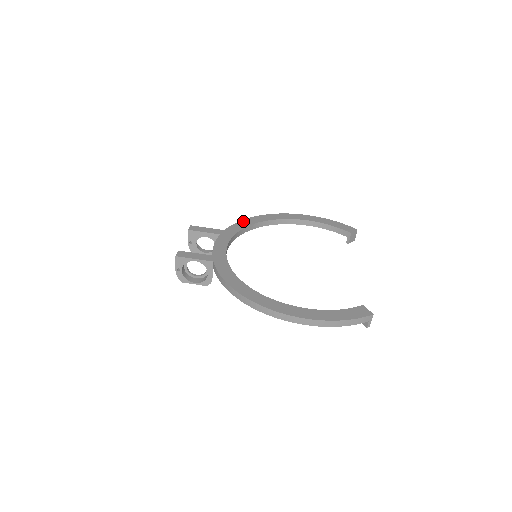
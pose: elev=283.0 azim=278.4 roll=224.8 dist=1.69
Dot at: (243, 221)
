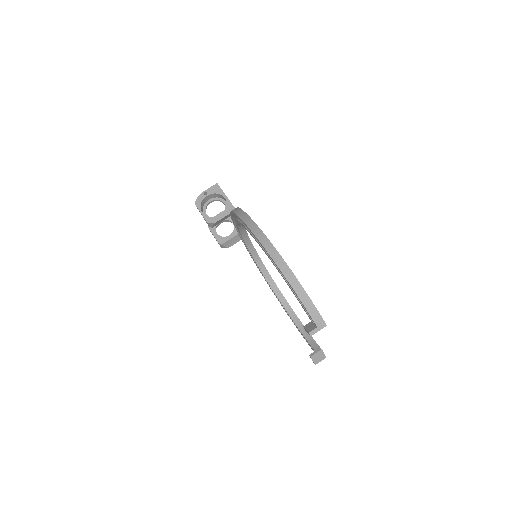
Dot at: occluded
